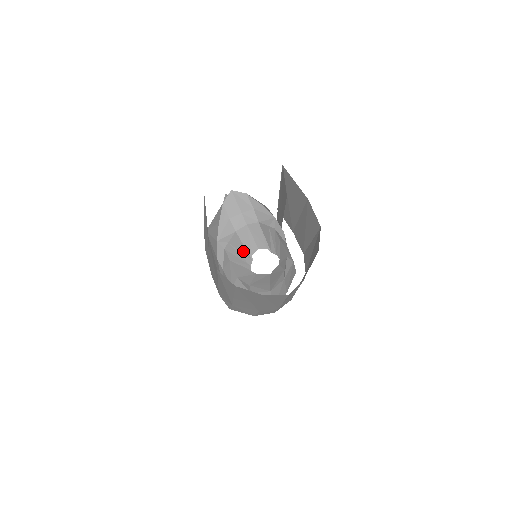
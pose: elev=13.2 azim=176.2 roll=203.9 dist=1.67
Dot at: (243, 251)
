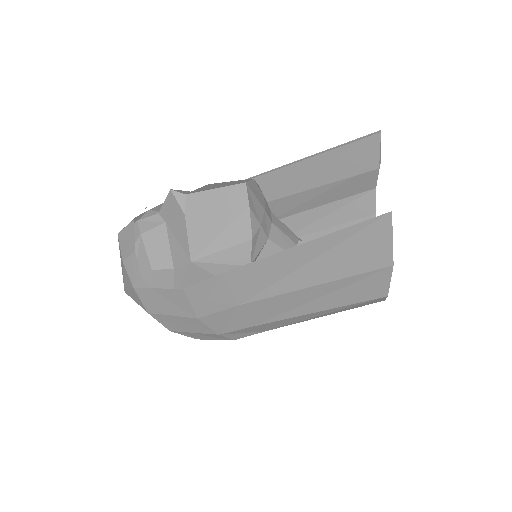
Dot at: occluded
